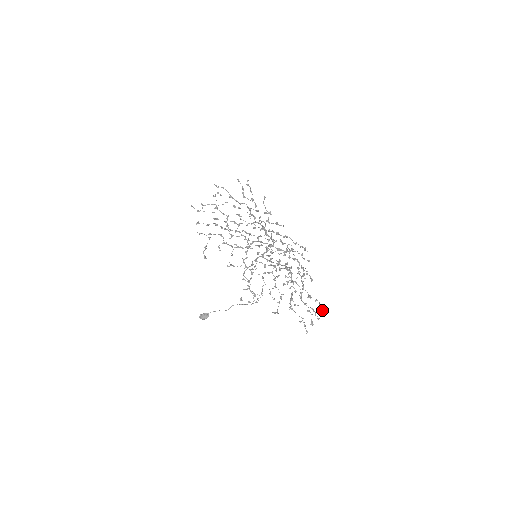
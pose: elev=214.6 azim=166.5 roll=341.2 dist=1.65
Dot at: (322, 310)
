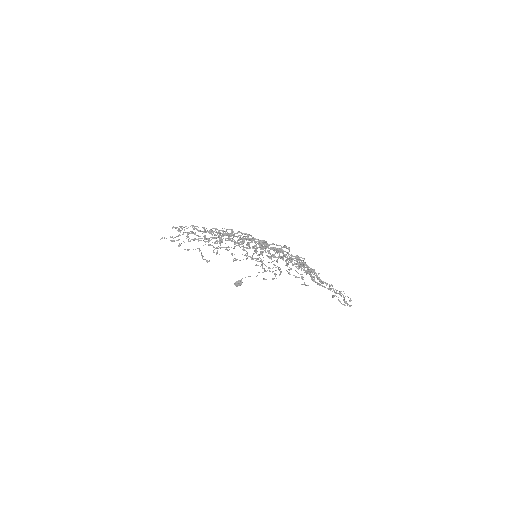
Dot at: (350, 301)
